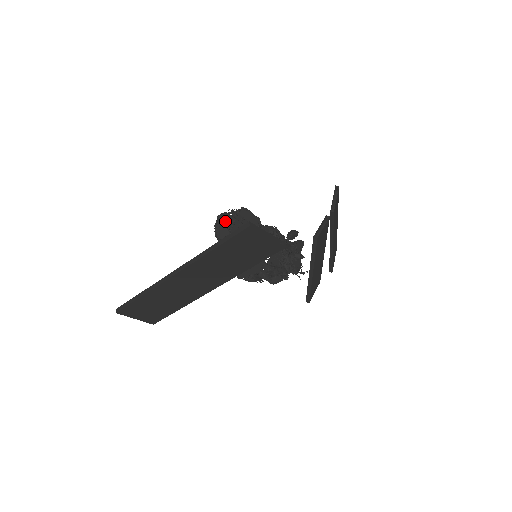
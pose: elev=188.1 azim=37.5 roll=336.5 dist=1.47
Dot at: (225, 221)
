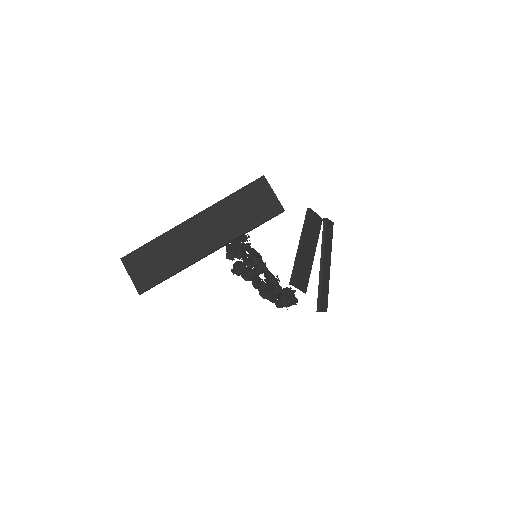
Dot at: occluded
